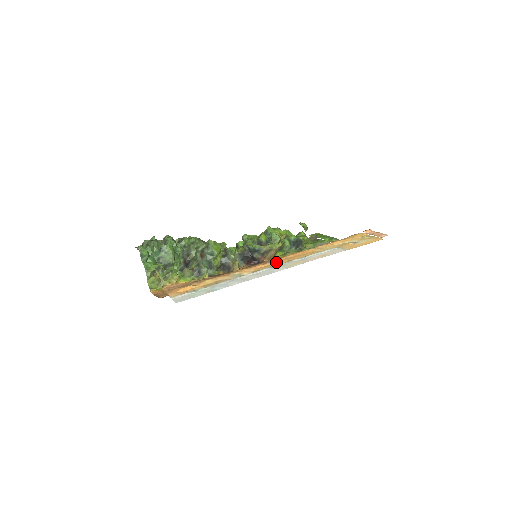
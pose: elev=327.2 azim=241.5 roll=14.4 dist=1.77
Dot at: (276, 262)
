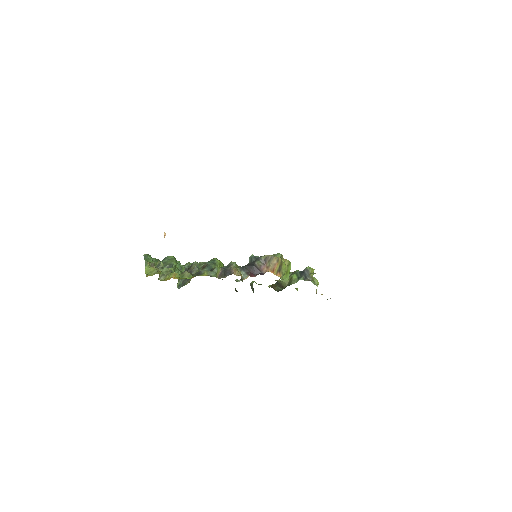
Dot at: occluded
